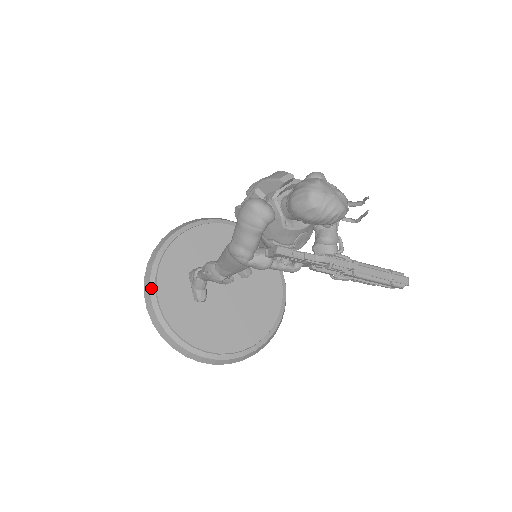
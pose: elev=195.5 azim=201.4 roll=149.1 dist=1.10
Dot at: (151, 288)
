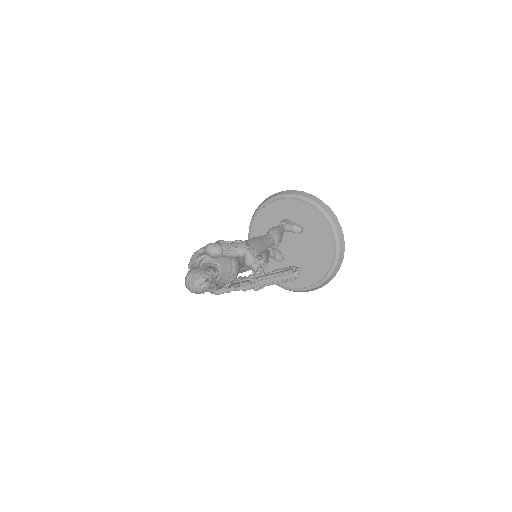
Dot at: occluded
